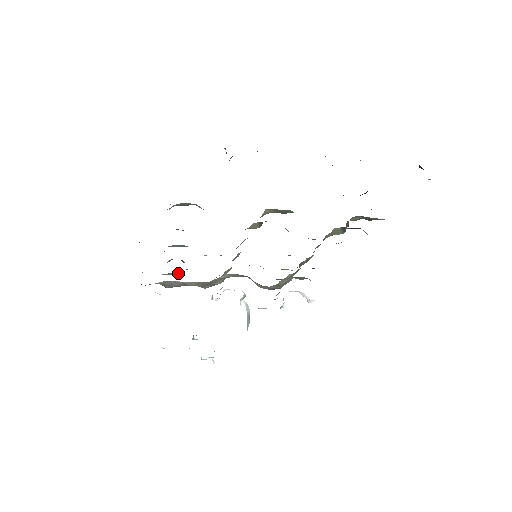
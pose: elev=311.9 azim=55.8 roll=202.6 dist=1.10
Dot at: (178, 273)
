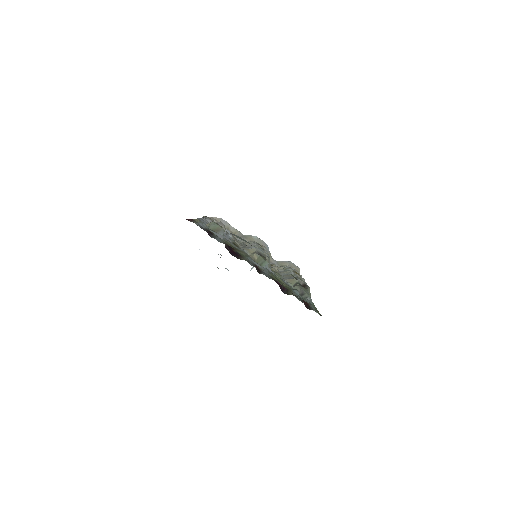
Dot at: (223, 226)
